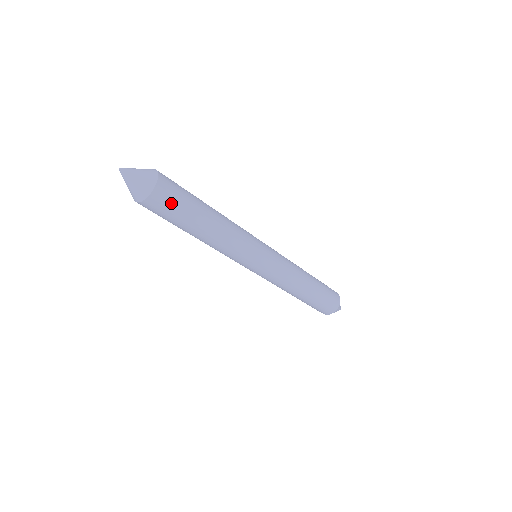
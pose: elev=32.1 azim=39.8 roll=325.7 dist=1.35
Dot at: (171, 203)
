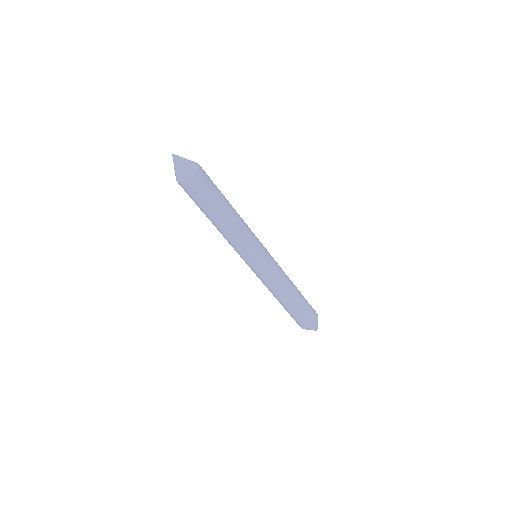
Dot at: (205, 186)
